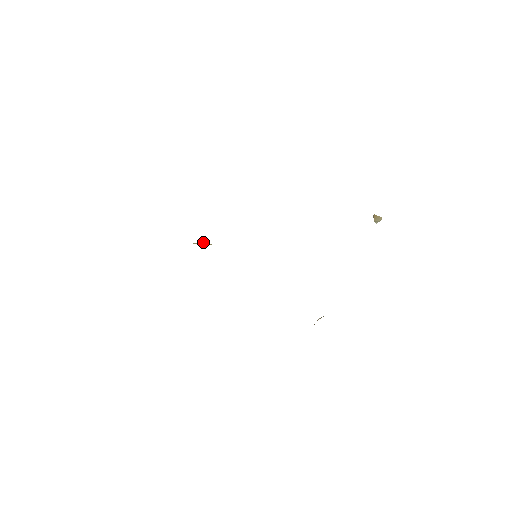
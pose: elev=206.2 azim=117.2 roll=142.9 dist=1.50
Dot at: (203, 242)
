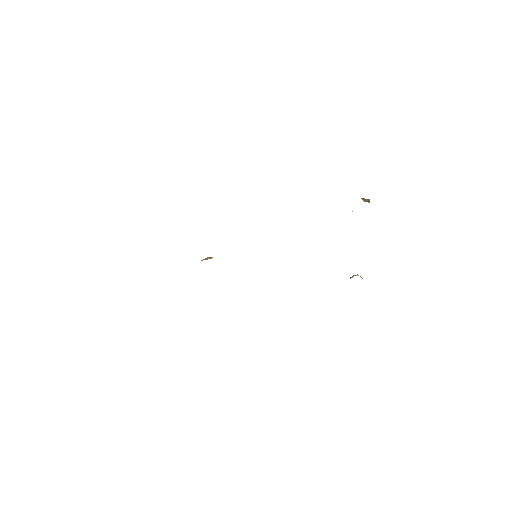
Dot at: (208, 258)
